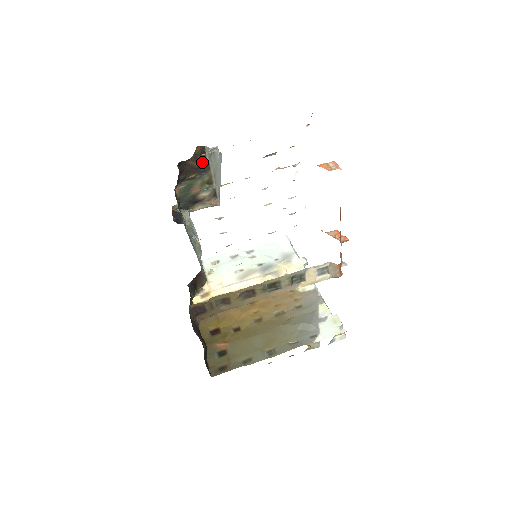
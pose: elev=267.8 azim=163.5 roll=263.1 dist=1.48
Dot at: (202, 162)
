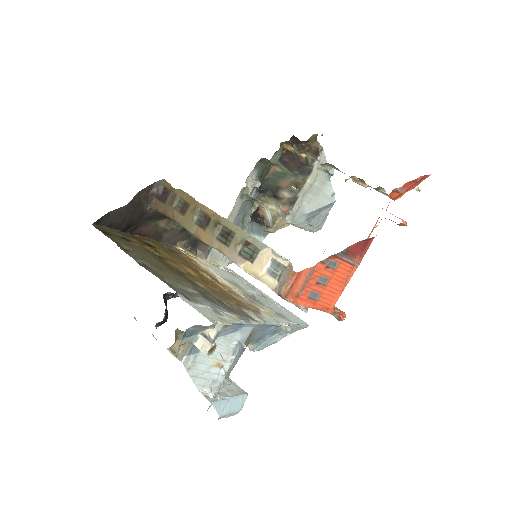
Dot at: (310, 162)
